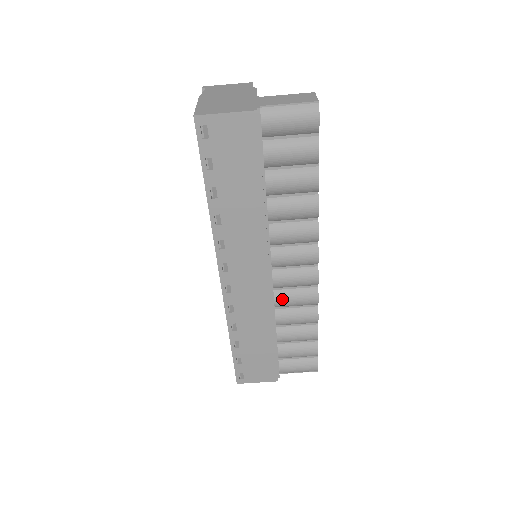
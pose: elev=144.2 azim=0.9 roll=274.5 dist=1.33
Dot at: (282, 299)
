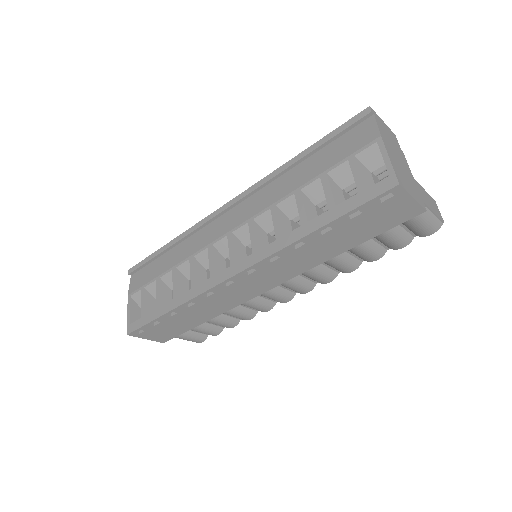
Dot at: (248, 301)
